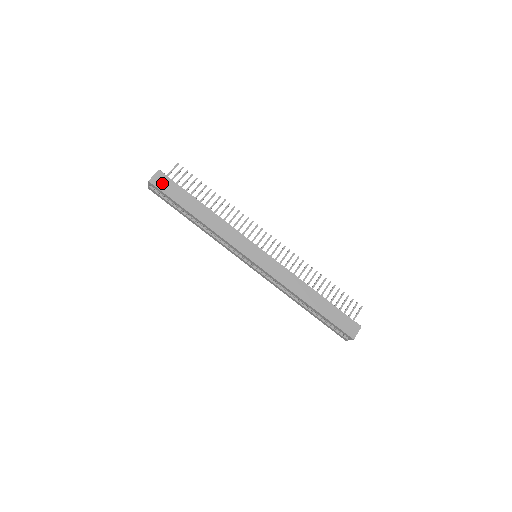
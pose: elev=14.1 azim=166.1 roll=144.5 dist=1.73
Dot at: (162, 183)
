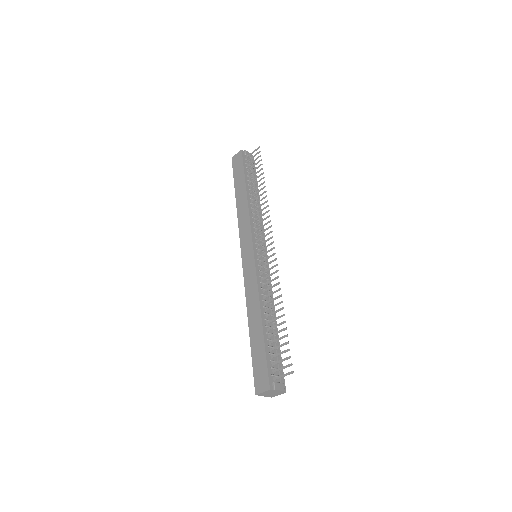
Dot at: (237, 162)
